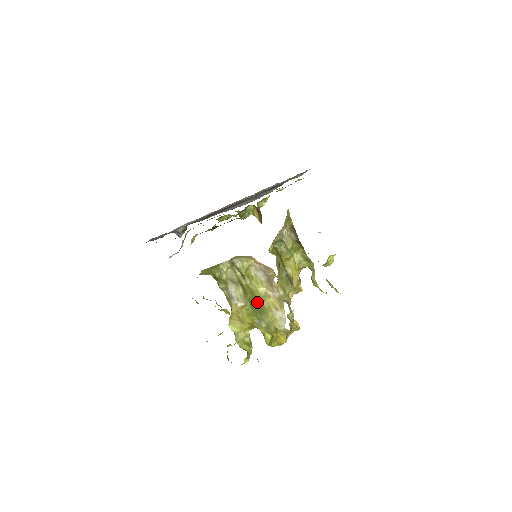
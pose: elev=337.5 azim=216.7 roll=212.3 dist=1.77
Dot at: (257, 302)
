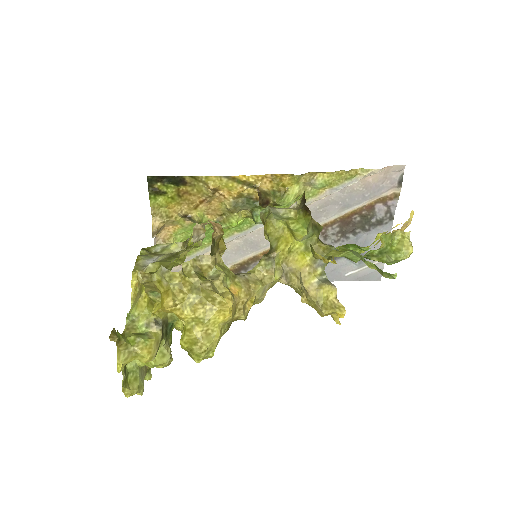
Dot at: (175, 265)
